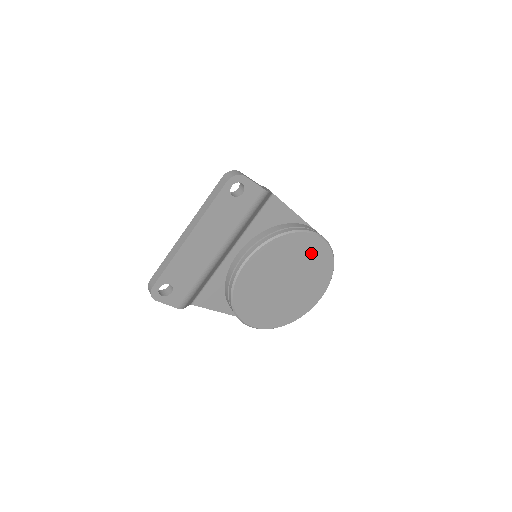
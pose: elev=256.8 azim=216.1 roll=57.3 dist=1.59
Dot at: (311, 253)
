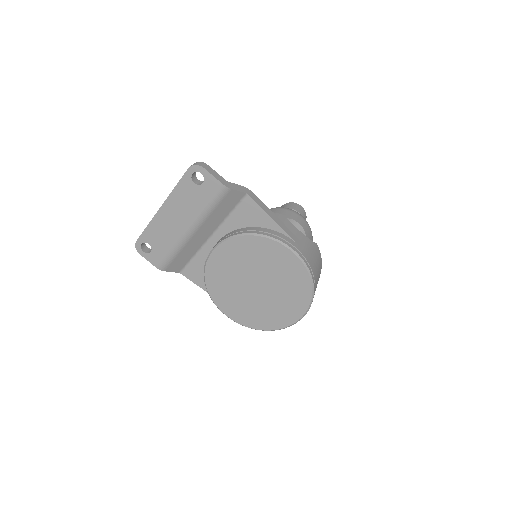
Dot at: (282, 264)
